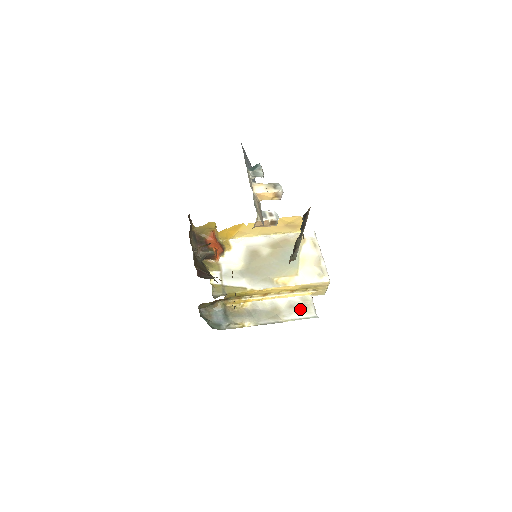
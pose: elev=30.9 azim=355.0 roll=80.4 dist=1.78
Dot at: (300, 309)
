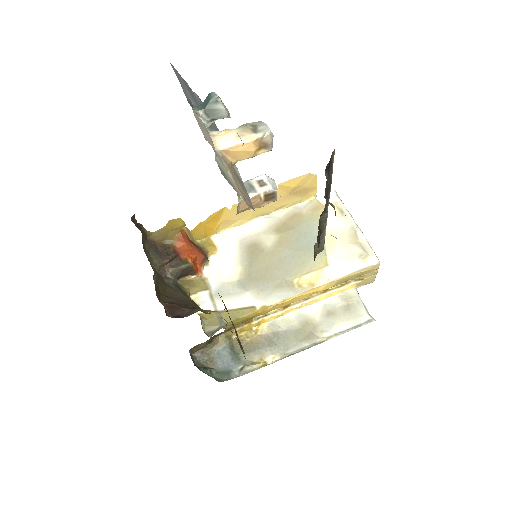
Dot at: (344, 314)
